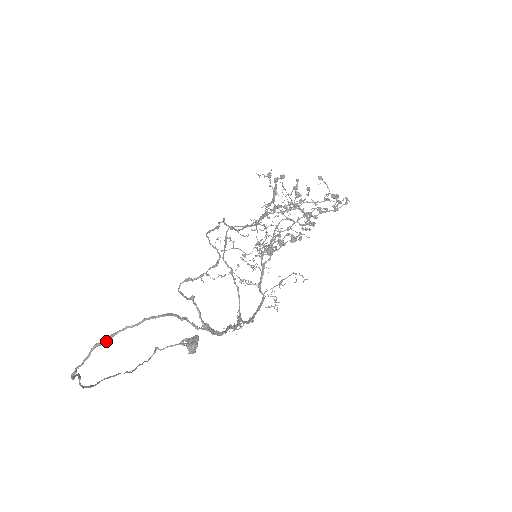
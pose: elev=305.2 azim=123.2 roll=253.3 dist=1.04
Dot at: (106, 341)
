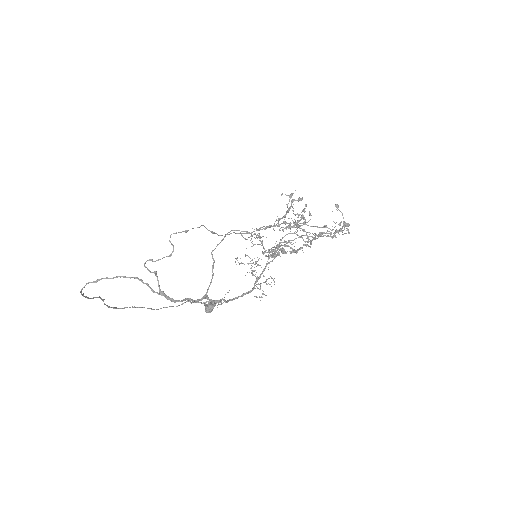
Dot at: (94, 282)
